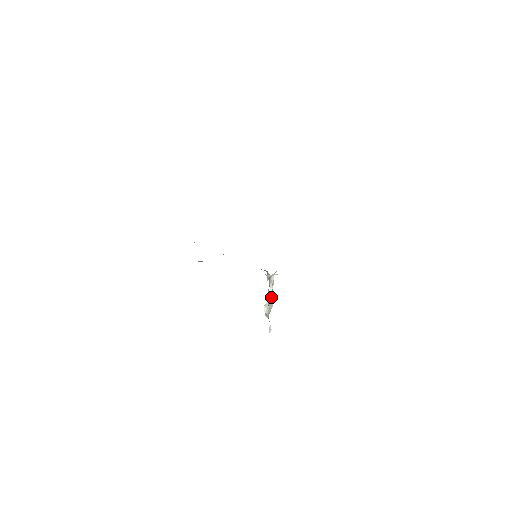
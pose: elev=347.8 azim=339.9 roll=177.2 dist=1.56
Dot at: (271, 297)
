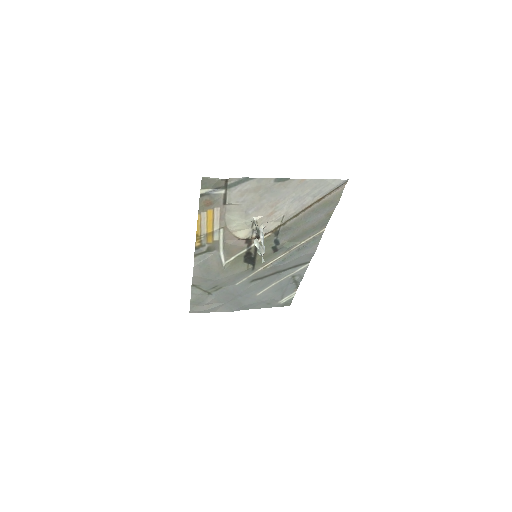
Dot at: (262, 244)
